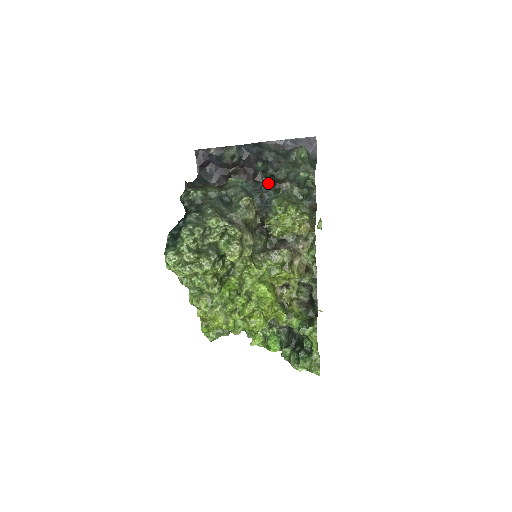
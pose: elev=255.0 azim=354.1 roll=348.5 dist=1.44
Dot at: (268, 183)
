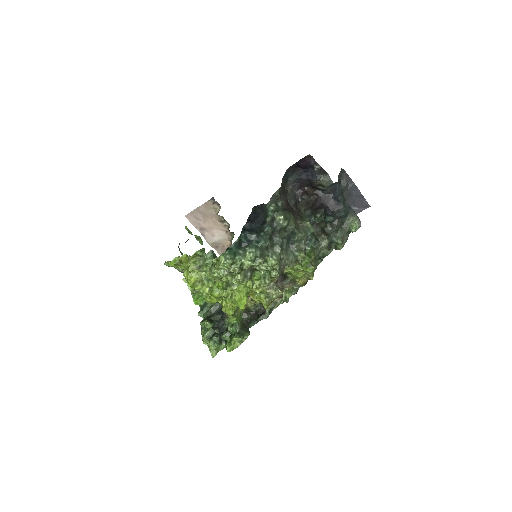
Dot at: (317, 222)
